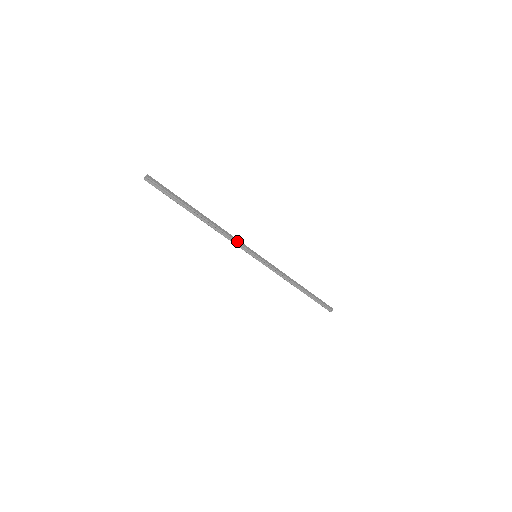
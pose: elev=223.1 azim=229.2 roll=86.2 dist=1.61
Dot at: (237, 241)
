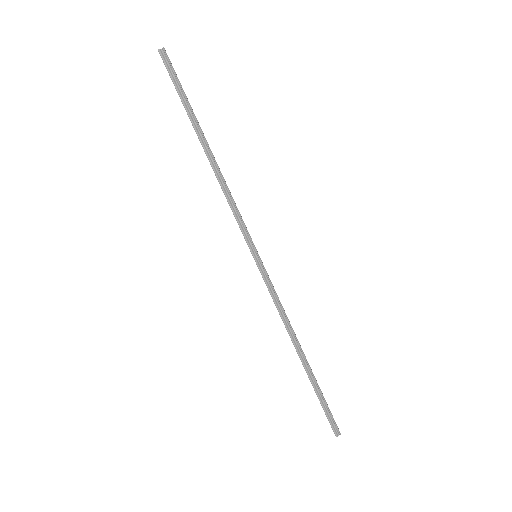
Dot at: (239, 212)
